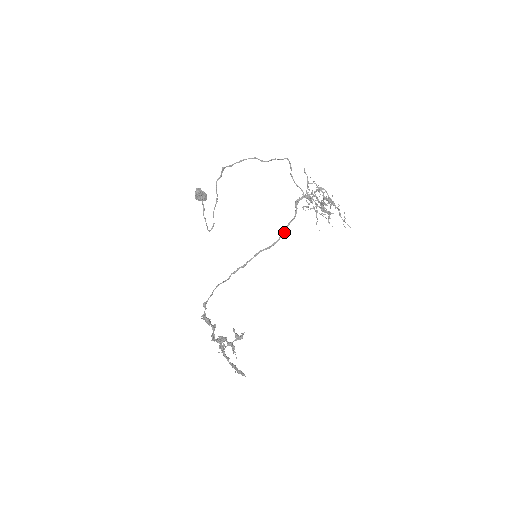
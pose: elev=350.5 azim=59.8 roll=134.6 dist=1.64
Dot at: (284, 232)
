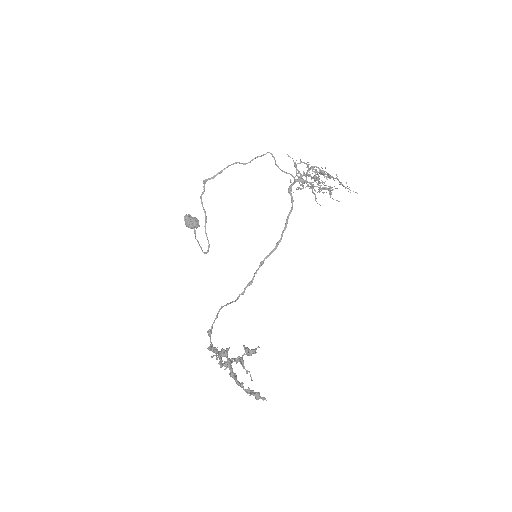
Dot at: (285, 227)
